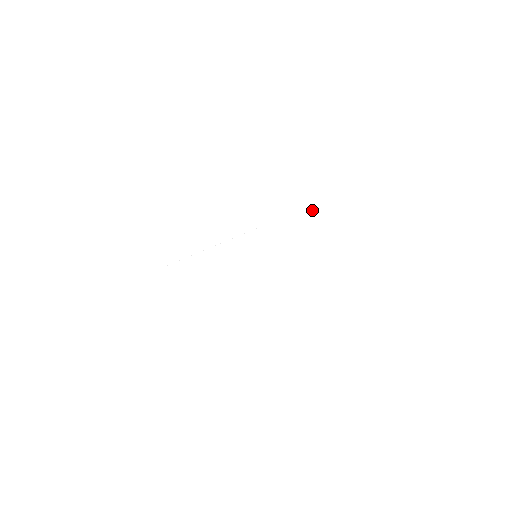
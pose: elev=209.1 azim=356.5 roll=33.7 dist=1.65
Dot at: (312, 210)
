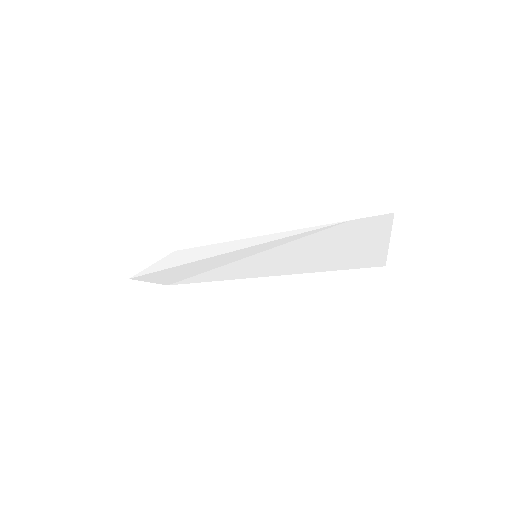
Dot at: (349, 224)
